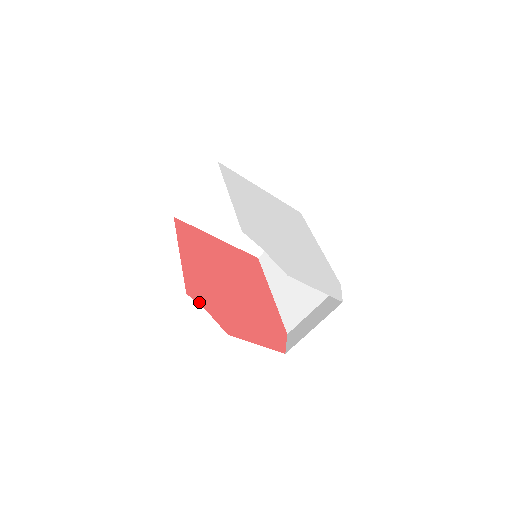
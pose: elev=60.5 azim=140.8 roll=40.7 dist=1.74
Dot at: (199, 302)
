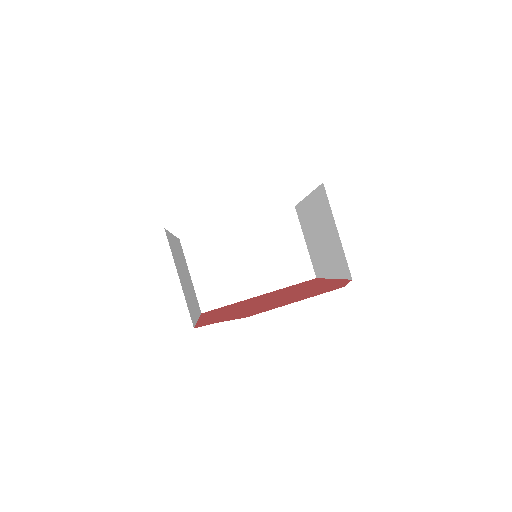
Dot at: occluded
